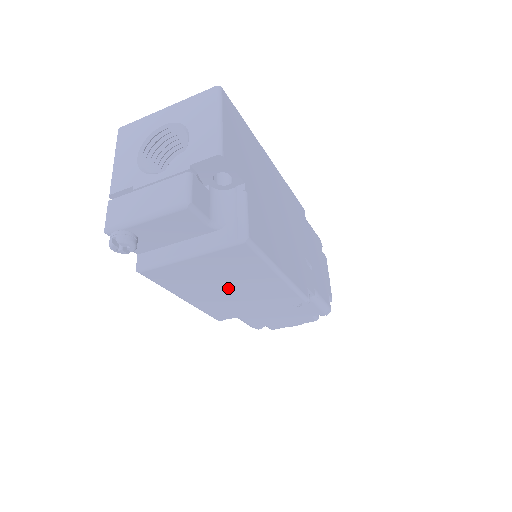
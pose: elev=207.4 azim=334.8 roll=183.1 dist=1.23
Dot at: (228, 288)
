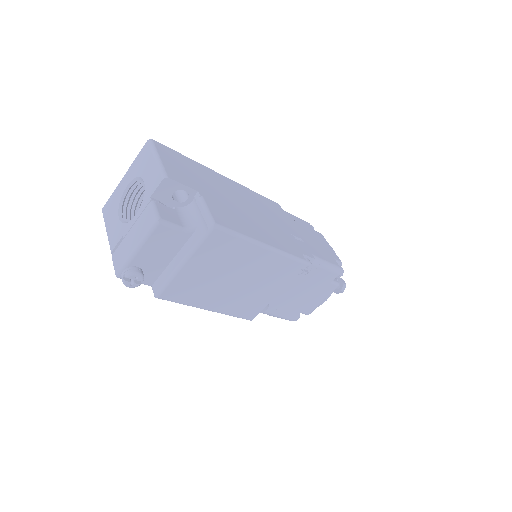
Dot at: (234, 280)
